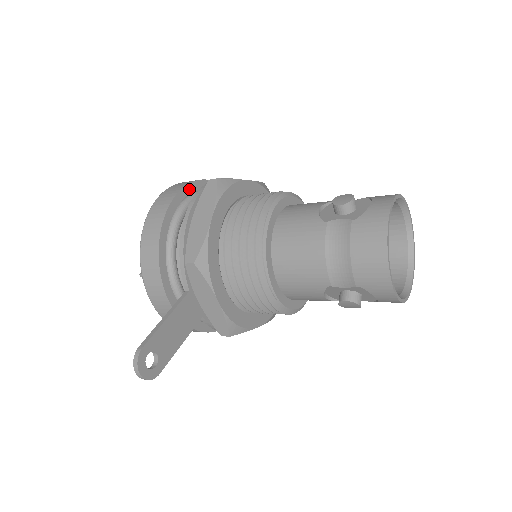
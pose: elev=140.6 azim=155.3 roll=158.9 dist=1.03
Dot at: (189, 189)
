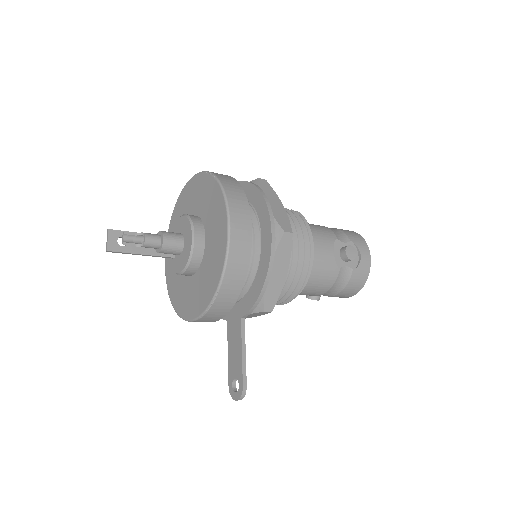
Dot at: (248, 221)
